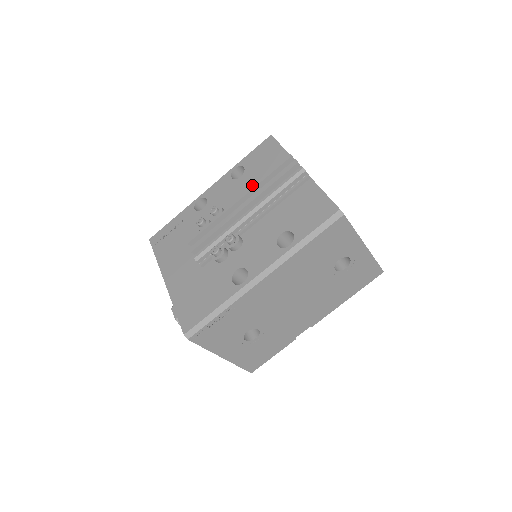
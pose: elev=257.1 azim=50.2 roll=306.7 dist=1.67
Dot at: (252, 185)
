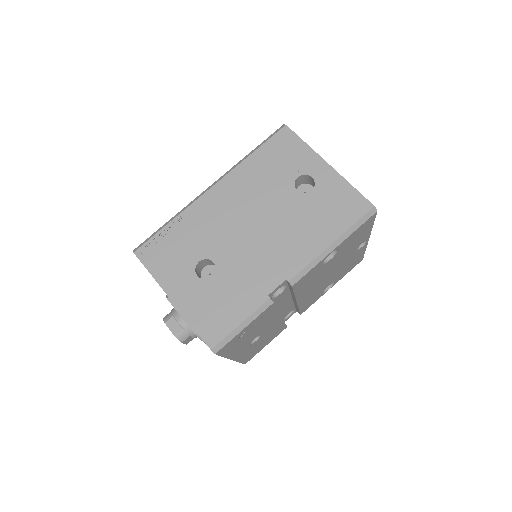
Dot at: occluded
